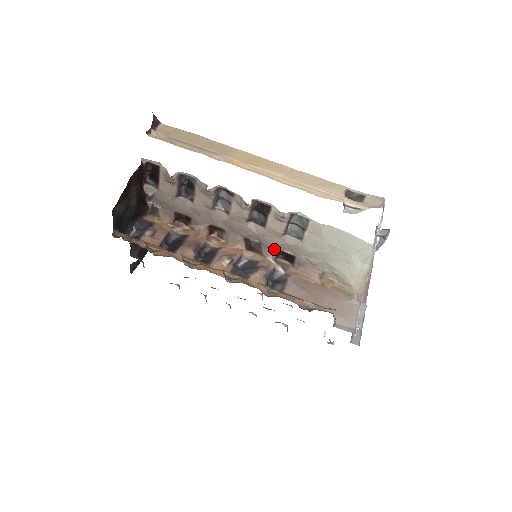
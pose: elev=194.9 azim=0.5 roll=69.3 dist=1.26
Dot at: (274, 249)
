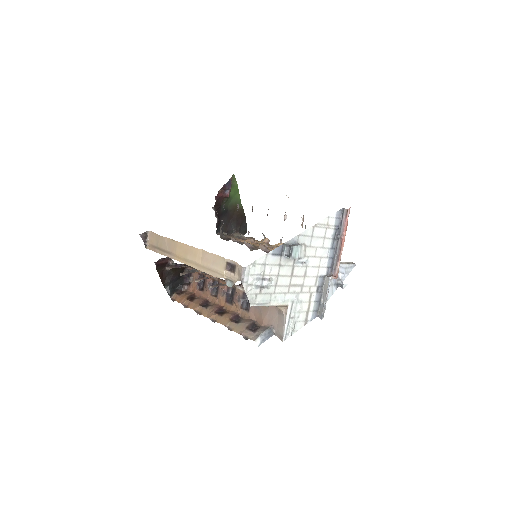
Dot at: occluded
